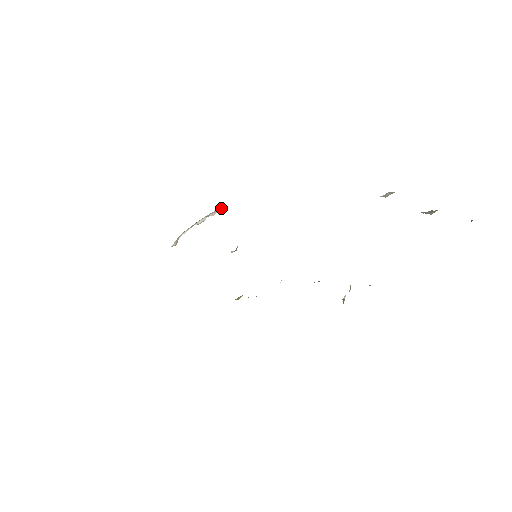
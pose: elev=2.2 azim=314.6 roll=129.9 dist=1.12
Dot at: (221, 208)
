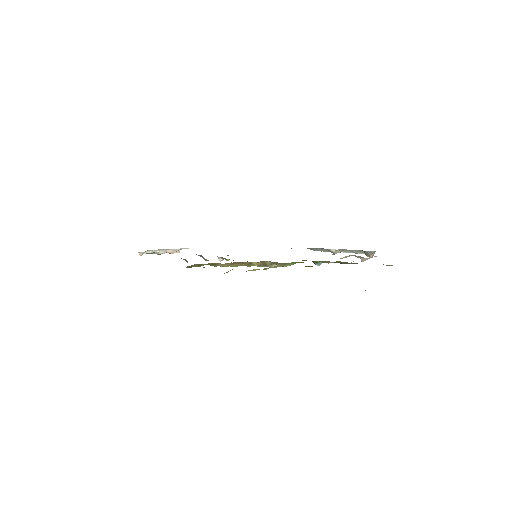
Dot at: (179, 252)
